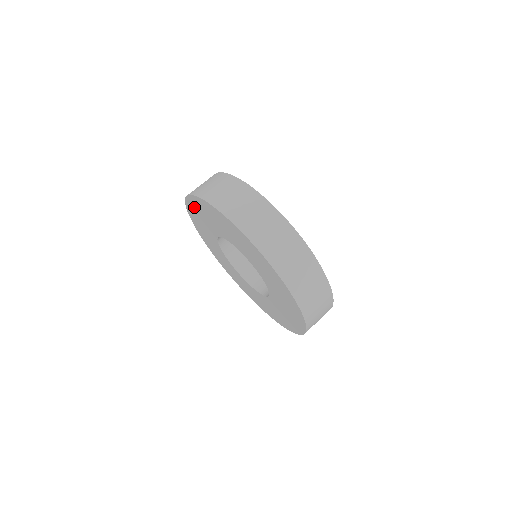
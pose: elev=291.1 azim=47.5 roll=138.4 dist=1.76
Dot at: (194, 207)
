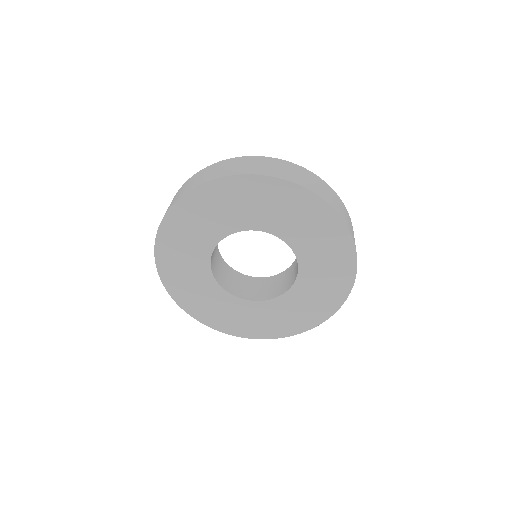
Dot at: (175, 229)
